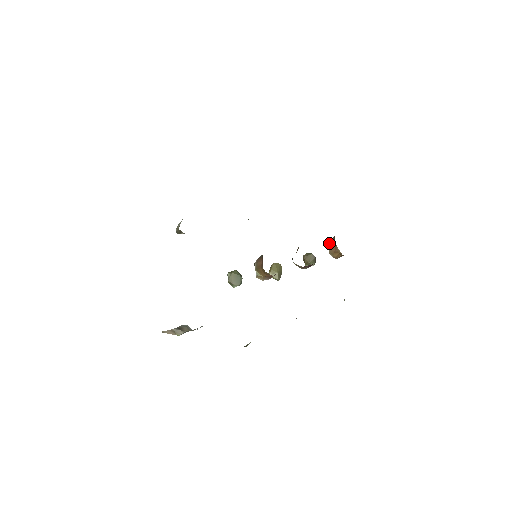
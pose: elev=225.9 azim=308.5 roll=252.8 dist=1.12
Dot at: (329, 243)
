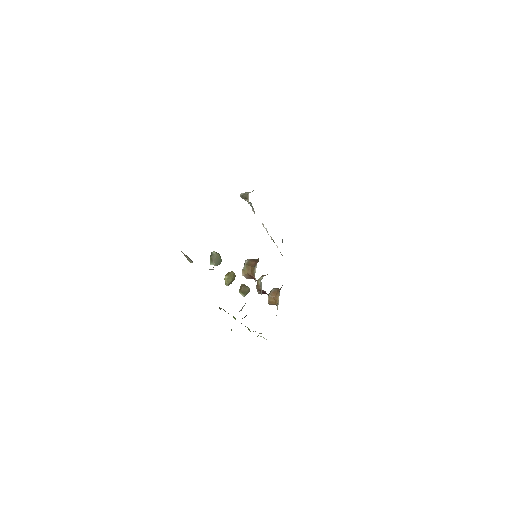
Dot at: (272, 289)
